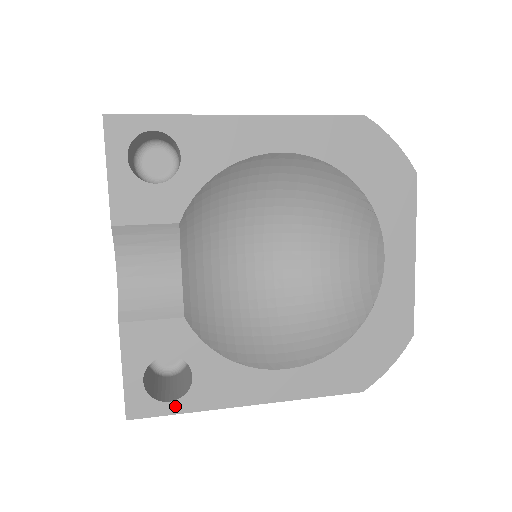
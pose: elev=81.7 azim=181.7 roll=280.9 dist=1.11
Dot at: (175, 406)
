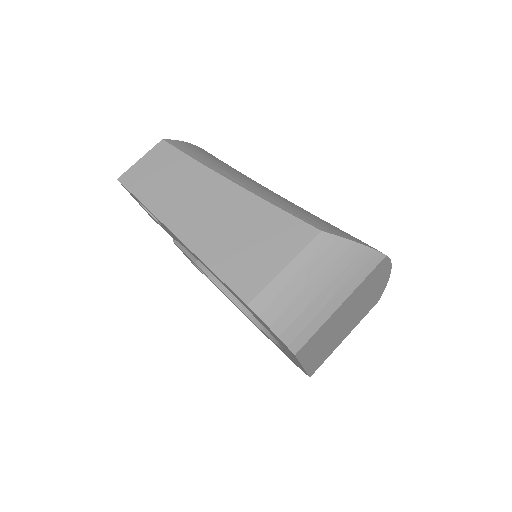
Dot at: occluded
